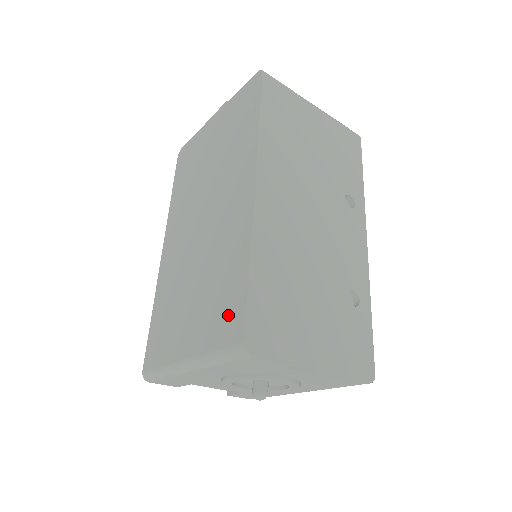
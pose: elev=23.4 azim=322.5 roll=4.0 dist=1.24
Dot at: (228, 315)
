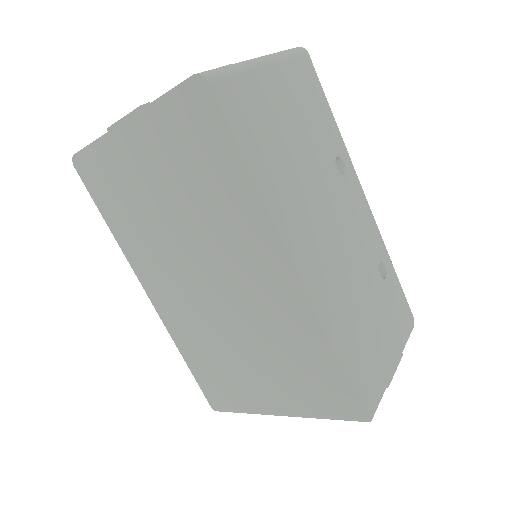
Dot at: (325, 392)
